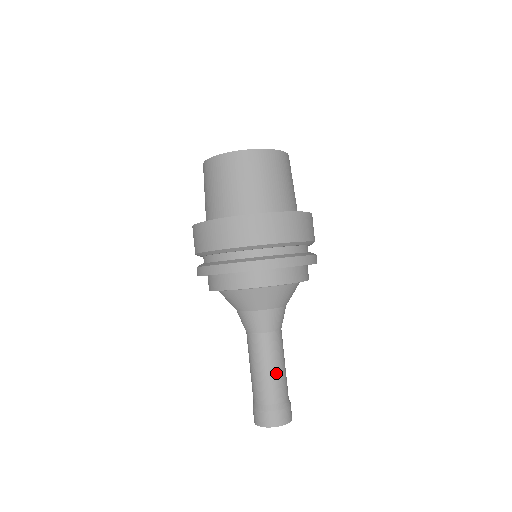
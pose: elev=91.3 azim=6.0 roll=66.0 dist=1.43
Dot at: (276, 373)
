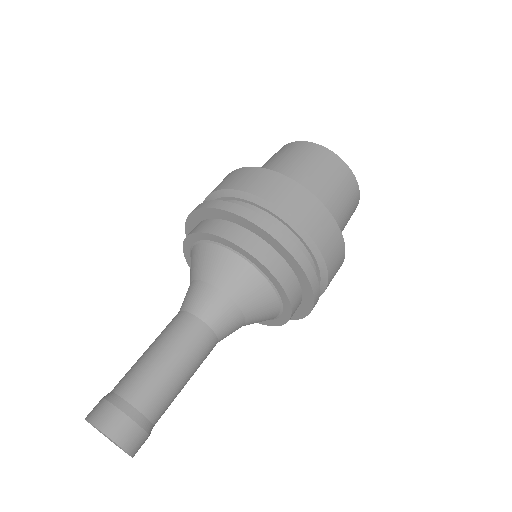
Dot at: (176, 379)
